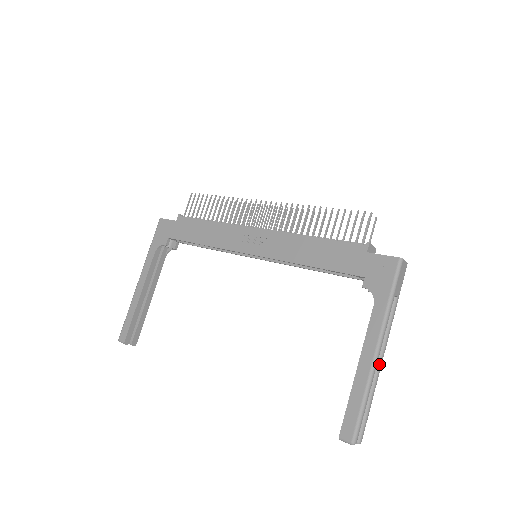
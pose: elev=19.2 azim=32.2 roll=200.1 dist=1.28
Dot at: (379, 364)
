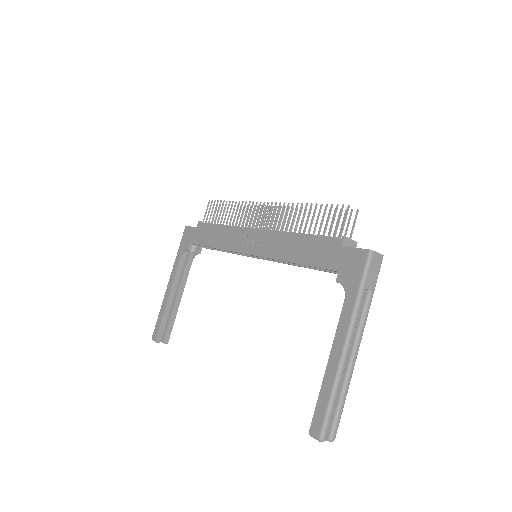
Dot at: (352, 360)
